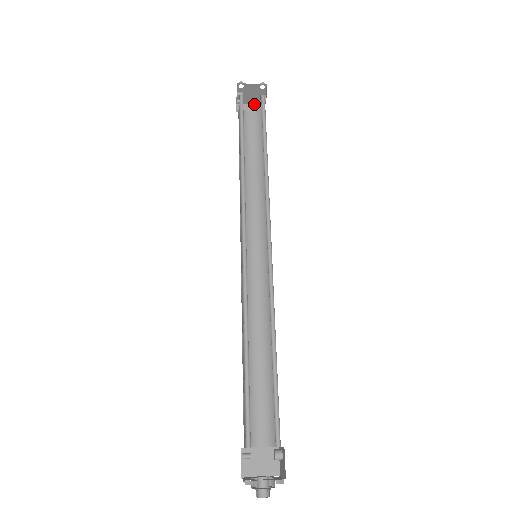
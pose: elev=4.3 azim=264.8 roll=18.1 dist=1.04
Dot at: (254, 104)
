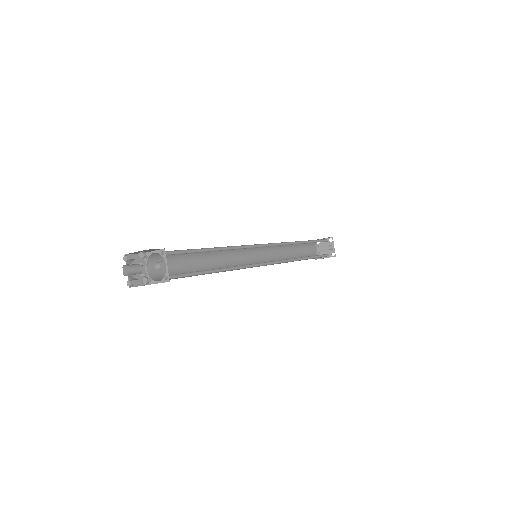
Dot at: occluded
